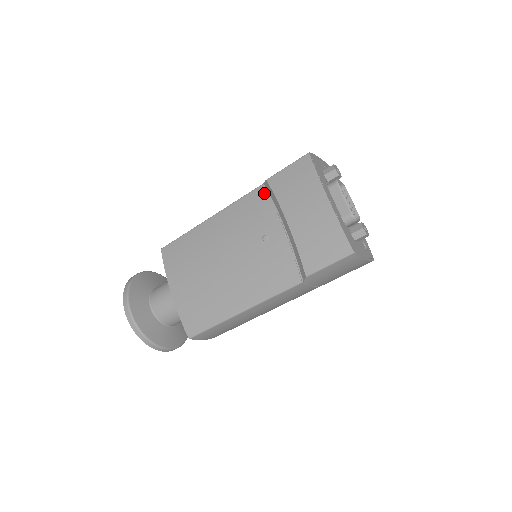
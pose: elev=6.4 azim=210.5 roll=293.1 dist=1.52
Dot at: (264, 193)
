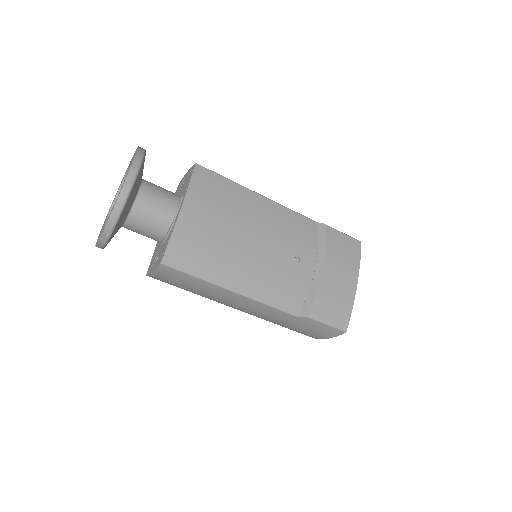
Dot at: (315, 229)
